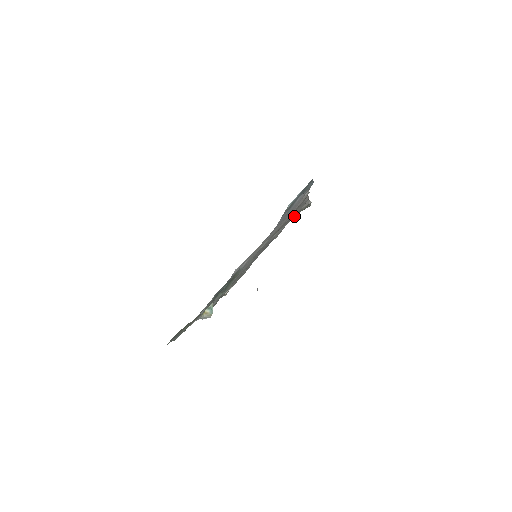
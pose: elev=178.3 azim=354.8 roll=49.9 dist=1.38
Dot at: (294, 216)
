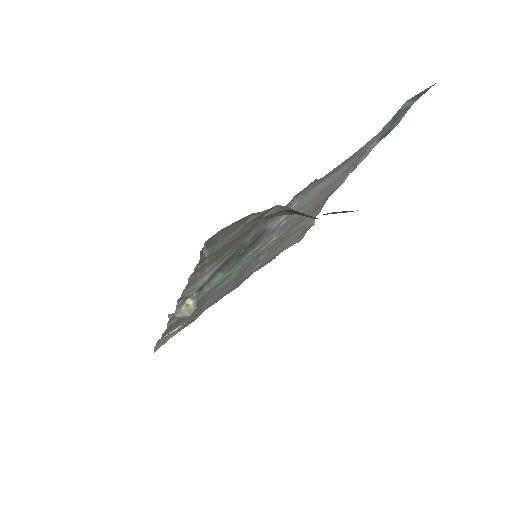
Dot at: (281, 247)
